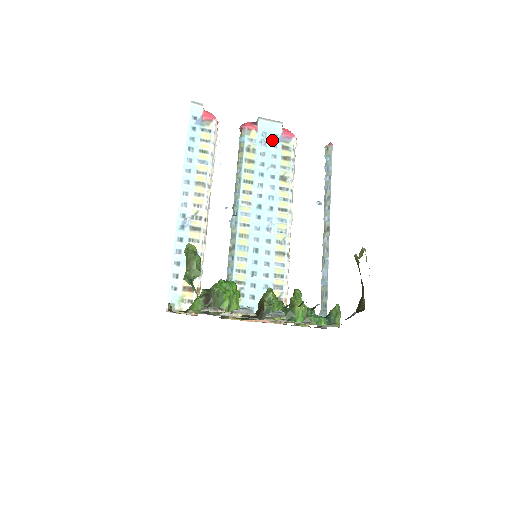
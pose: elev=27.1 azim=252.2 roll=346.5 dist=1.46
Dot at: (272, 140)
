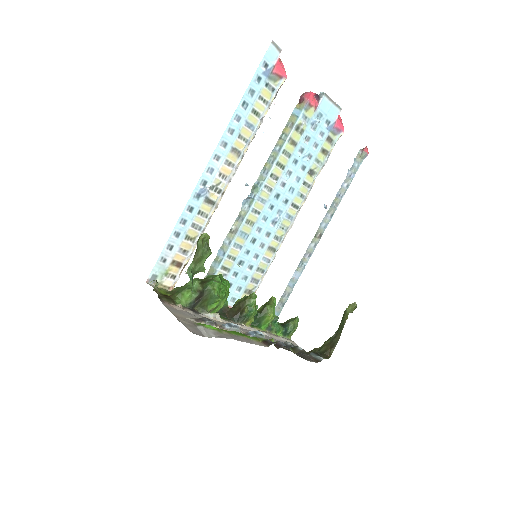
Dot at: (323, 126)
